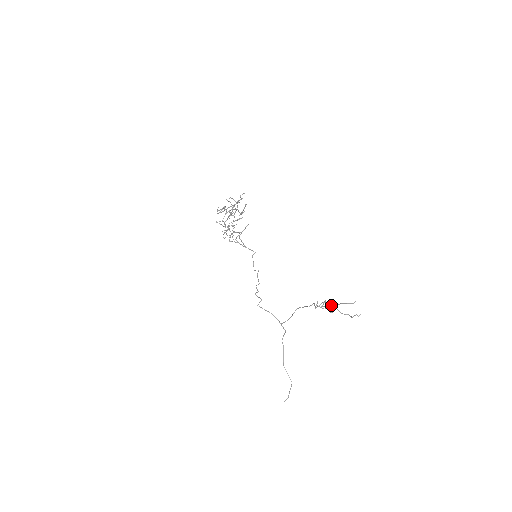
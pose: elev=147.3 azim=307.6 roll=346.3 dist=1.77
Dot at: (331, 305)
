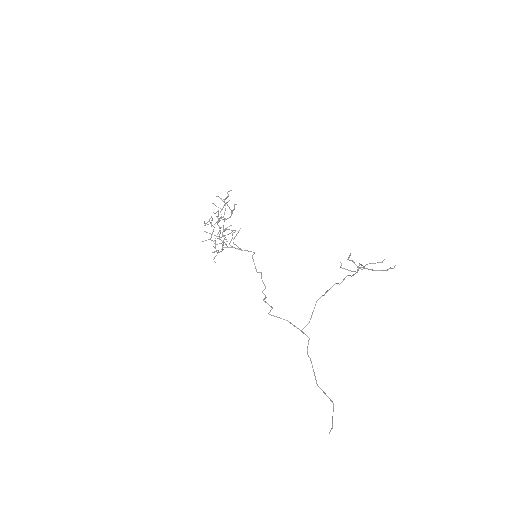
Dot at: occluded
